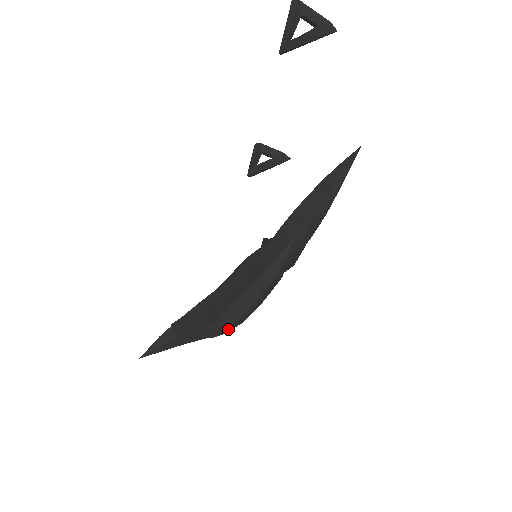
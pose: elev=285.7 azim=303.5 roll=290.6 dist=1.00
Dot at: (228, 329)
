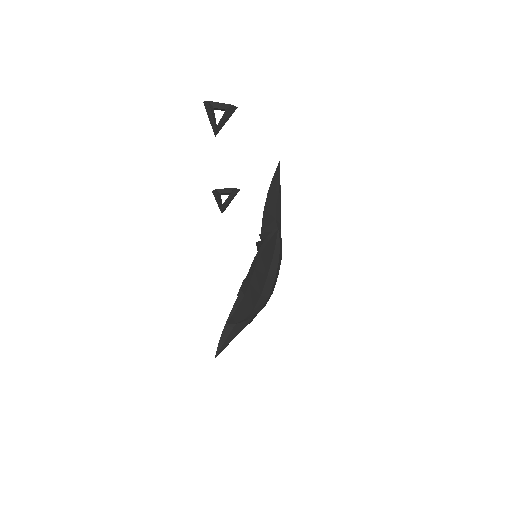
Dot at: (267, 300)
